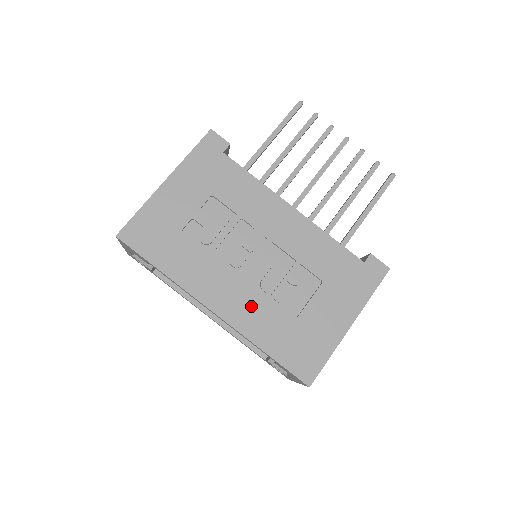
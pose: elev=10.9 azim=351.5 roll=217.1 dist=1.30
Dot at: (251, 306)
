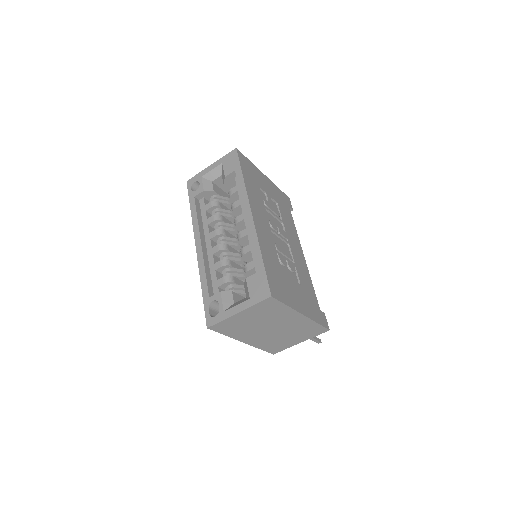
Dot at: (268, 239)
